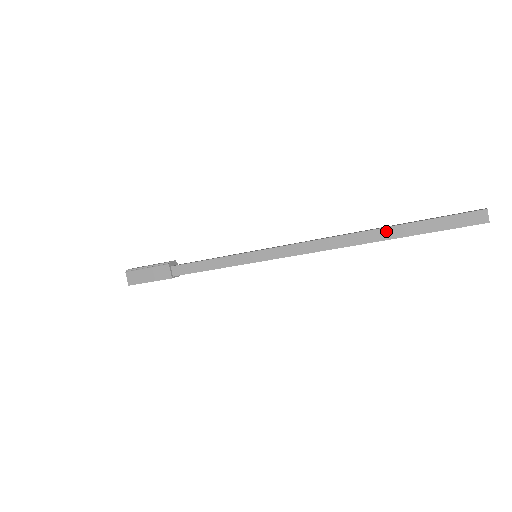
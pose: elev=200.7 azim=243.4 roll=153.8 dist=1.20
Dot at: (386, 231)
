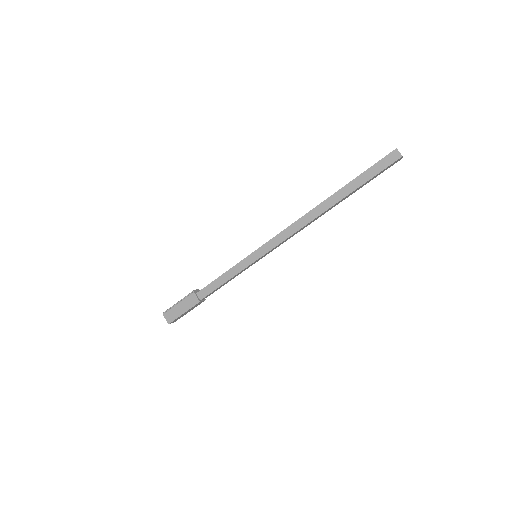
Dot at: (338, 194)
